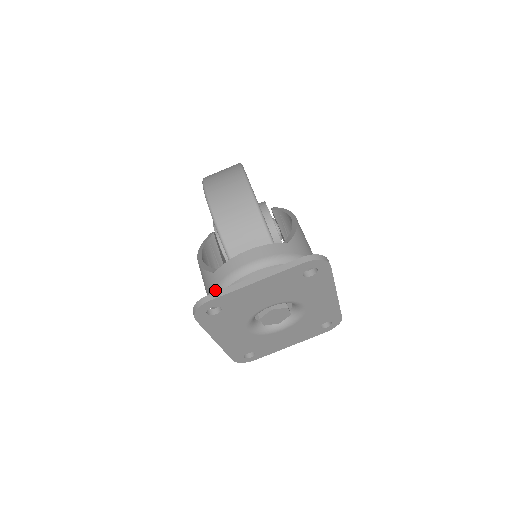
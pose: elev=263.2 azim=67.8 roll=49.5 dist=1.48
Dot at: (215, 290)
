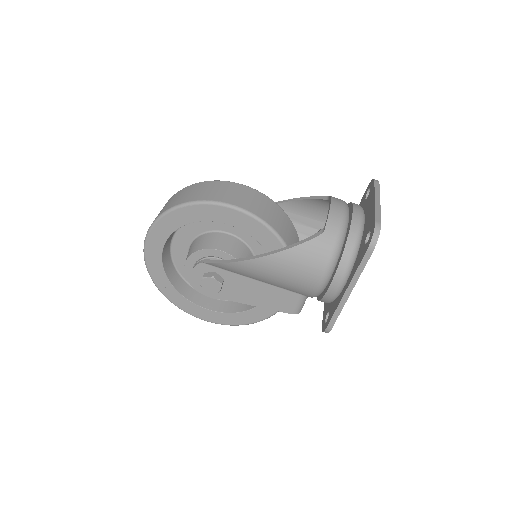
Dot at: (336, 243)
